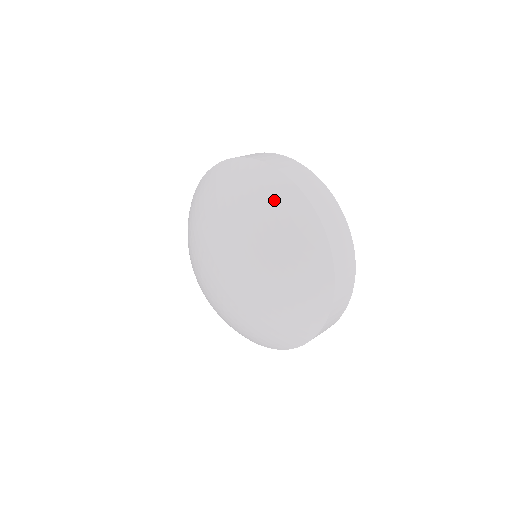
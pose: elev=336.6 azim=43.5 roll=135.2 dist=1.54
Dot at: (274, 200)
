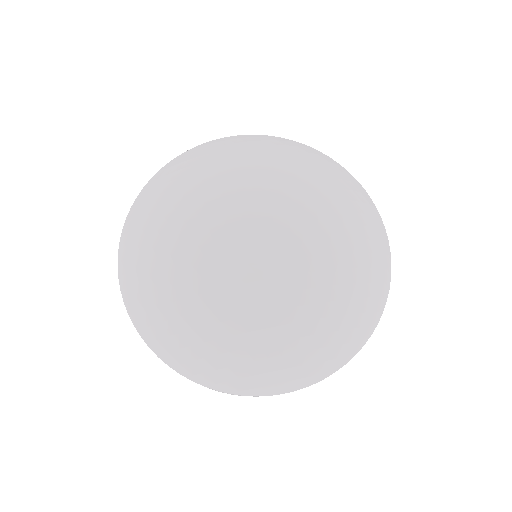
Dot at: (208, 151)
